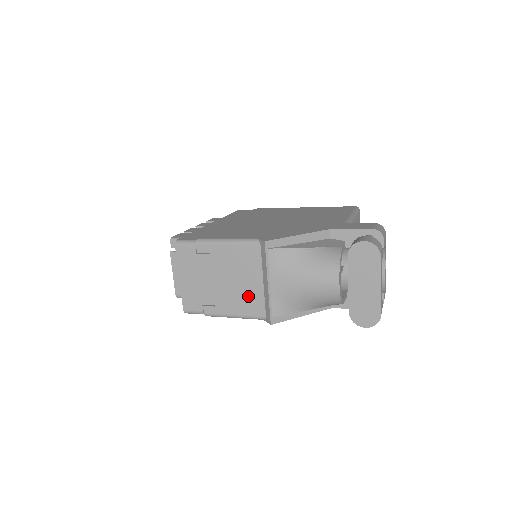
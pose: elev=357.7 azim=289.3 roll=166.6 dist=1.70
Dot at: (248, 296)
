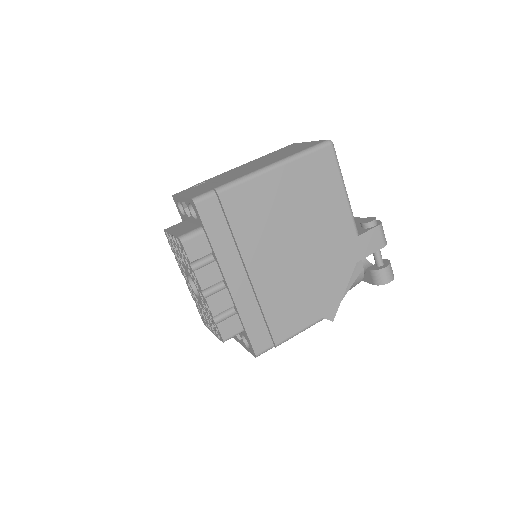
Dot at: occluded
